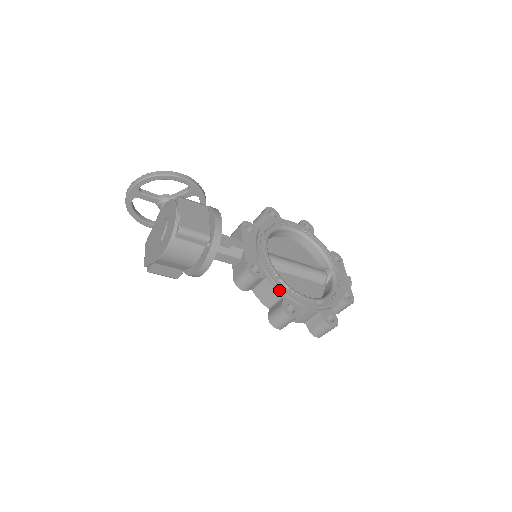
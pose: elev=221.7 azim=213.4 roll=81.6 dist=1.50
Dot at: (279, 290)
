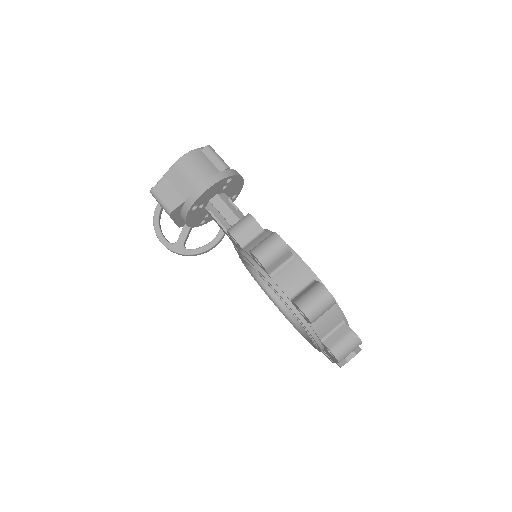
Dot at: occluded
